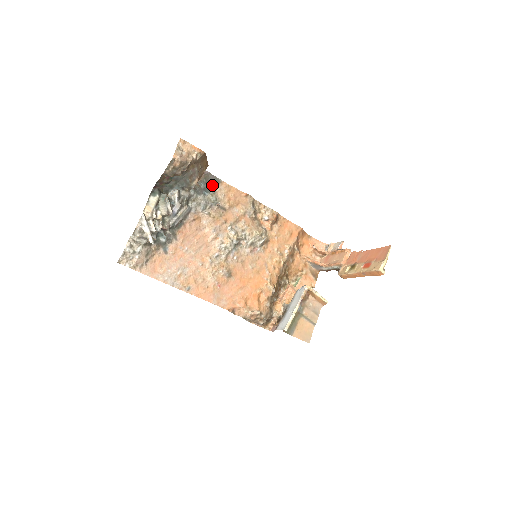
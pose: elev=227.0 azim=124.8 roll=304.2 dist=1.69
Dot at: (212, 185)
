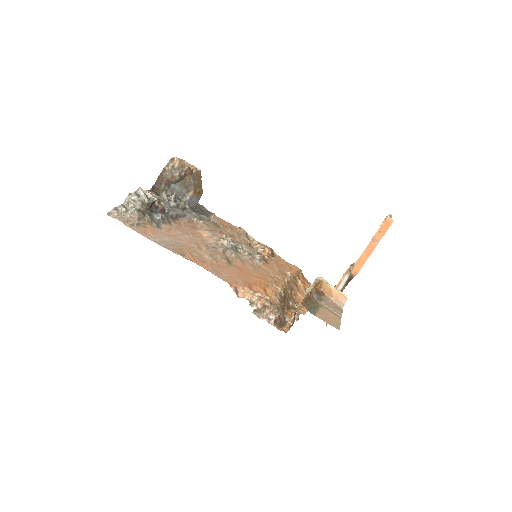
Dot at: (206, 213)
